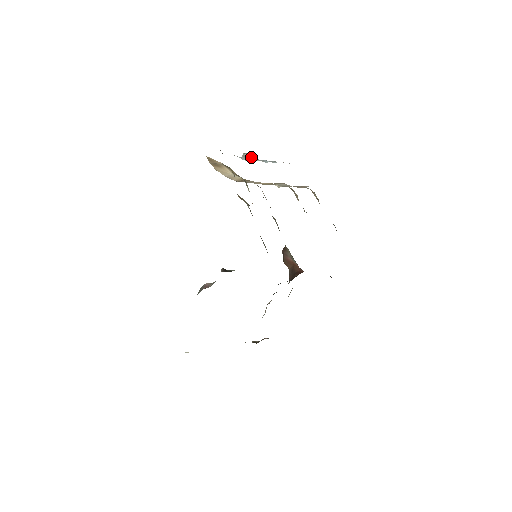
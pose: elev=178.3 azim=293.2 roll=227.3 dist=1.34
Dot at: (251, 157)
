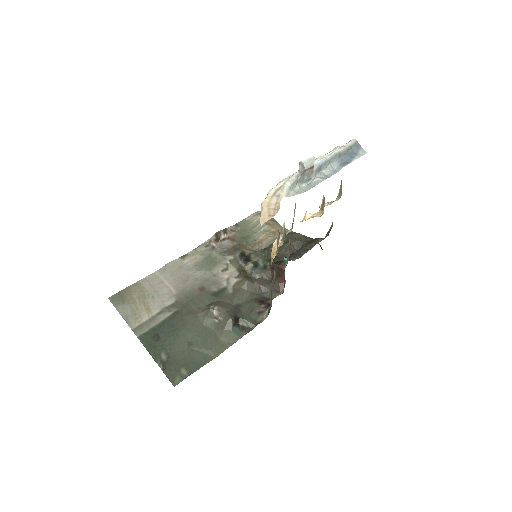
Dot at: (309, 171)
